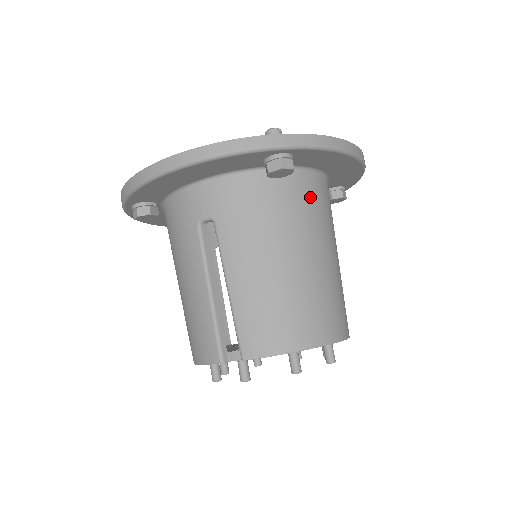
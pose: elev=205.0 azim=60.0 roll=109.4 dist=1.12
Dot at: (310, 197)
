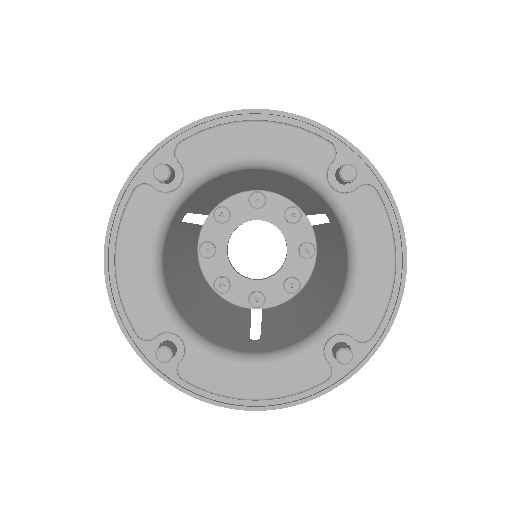
Dot at: occluded
